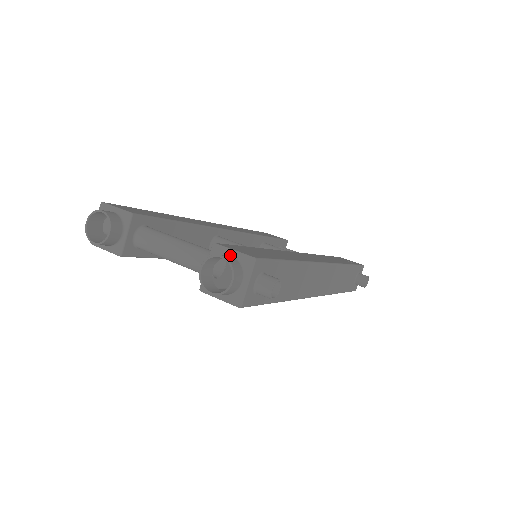
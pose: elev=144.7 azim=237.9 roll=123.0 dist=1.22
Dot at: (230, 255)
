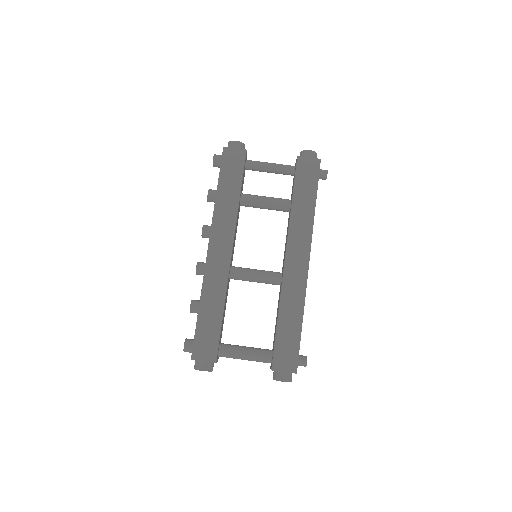
Dot at: (283, 372)
